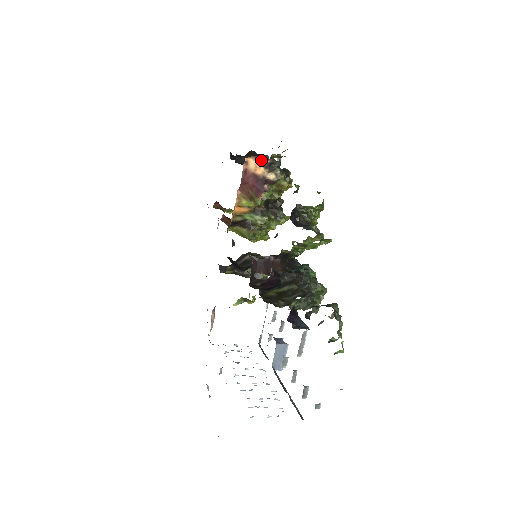
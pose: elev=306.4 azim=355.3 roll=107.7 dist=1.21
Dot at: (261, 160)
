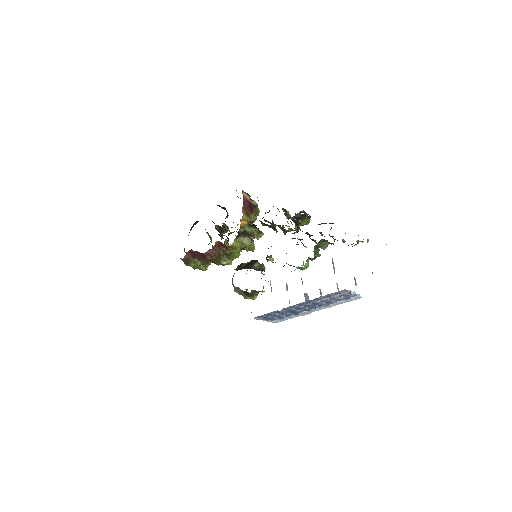
Dot at: (246, 194)
